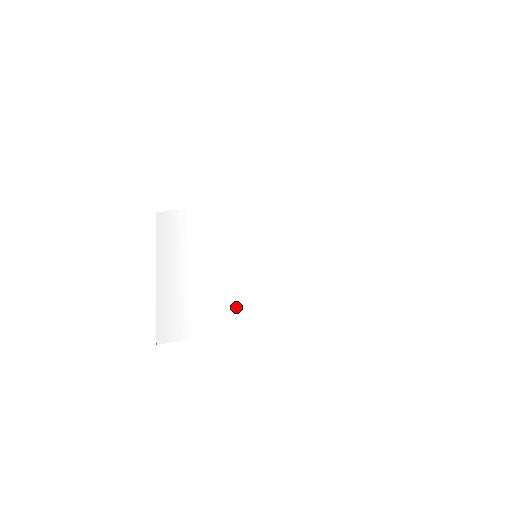
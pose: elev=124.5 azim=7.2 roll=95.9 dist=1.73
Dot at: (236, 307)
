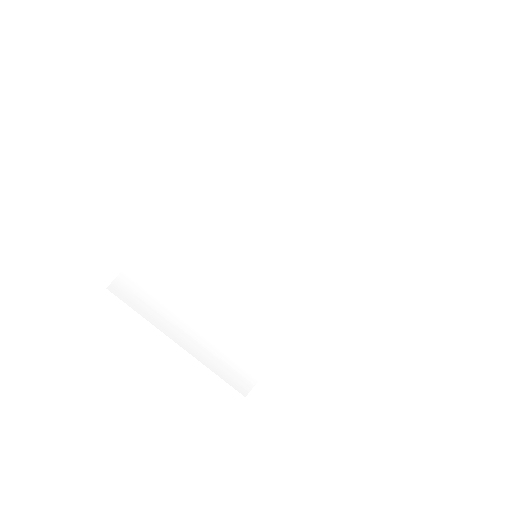
Dot at: (279, 315)
